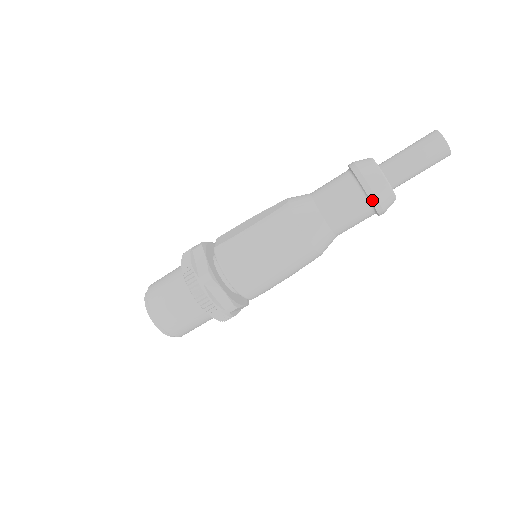
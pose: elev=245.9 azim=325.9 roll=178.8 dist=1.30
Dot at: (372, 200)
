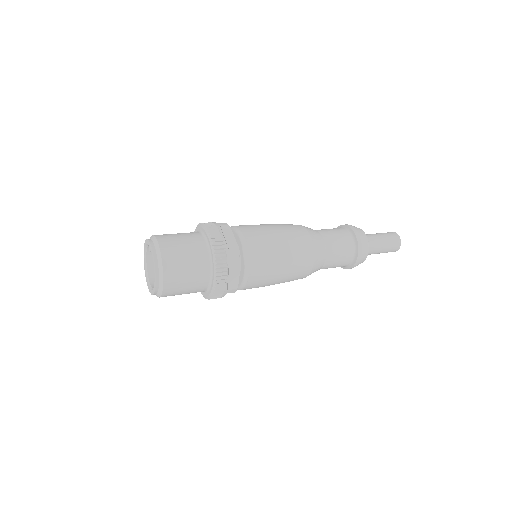
Dot at: occluded
